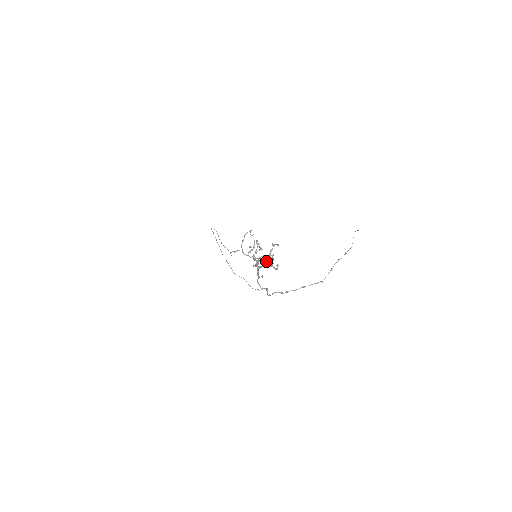
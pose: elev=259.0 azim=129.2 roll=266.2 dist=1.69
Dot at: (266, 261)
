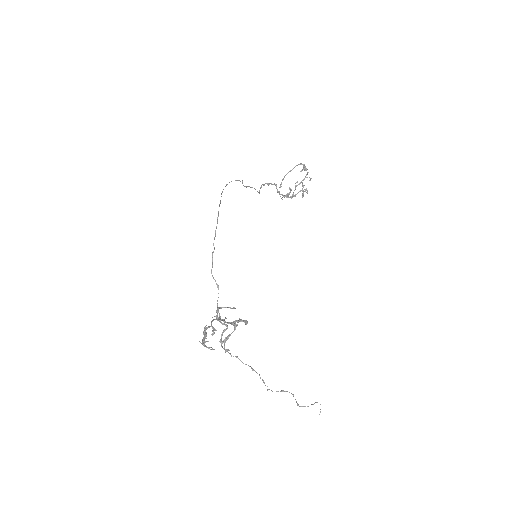
Dot at: (228, 323)
